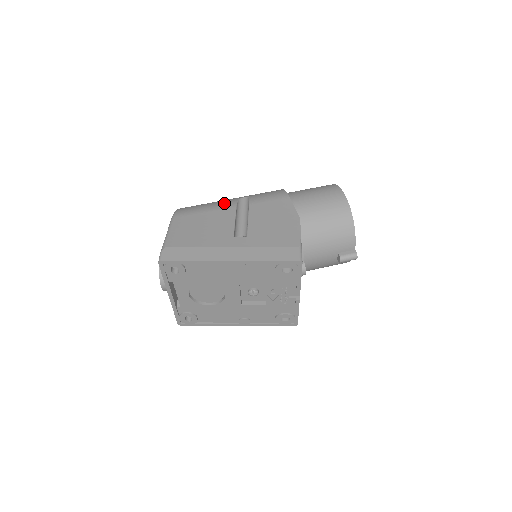
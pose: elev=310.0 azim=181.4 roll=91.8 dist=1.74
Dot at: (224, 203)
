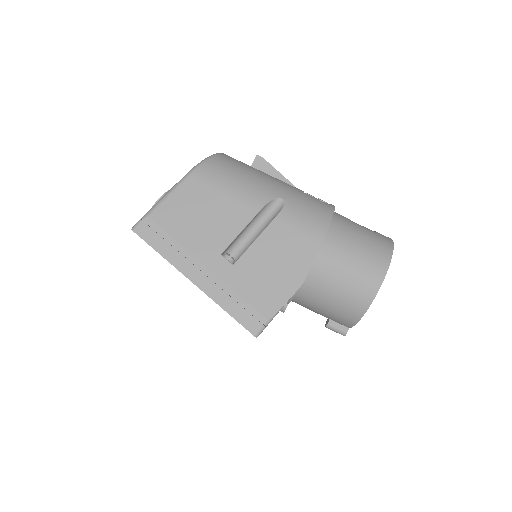
Dot at: (253, 194)
